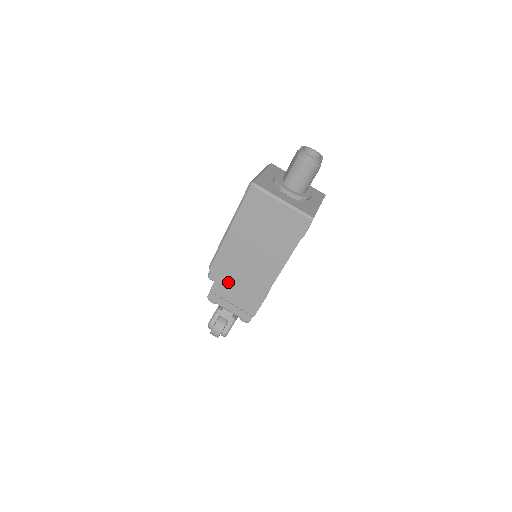
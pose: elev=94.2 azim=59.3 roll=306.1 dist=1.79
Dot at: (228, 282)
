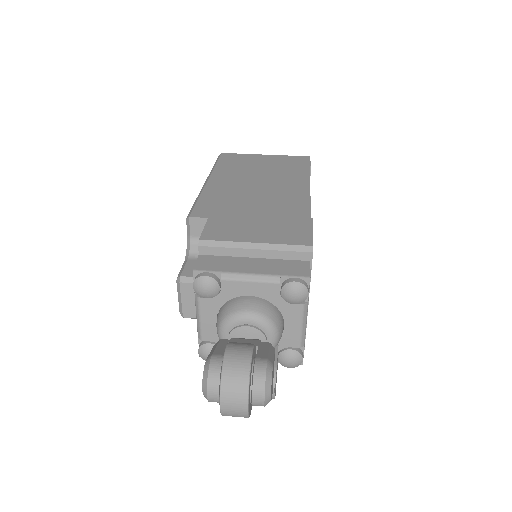
Dot at: (232, 220)
